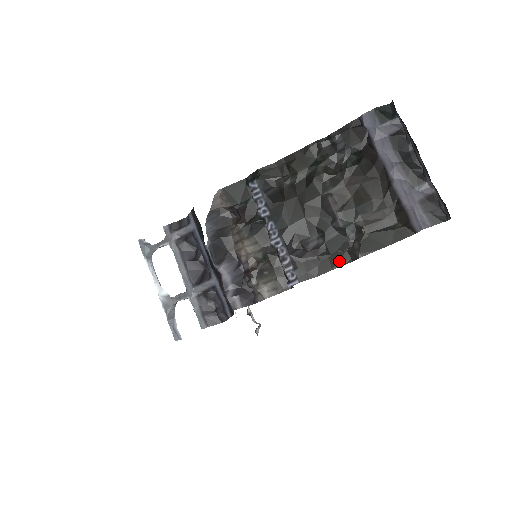
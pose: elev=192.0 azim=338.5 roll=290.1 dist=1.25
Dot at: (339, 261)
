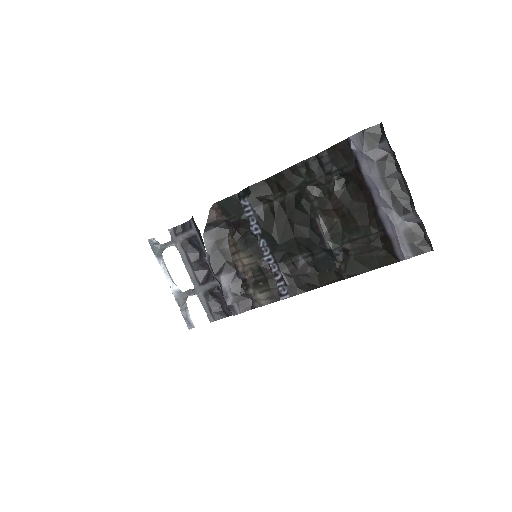
Dot at: (327, 280)
